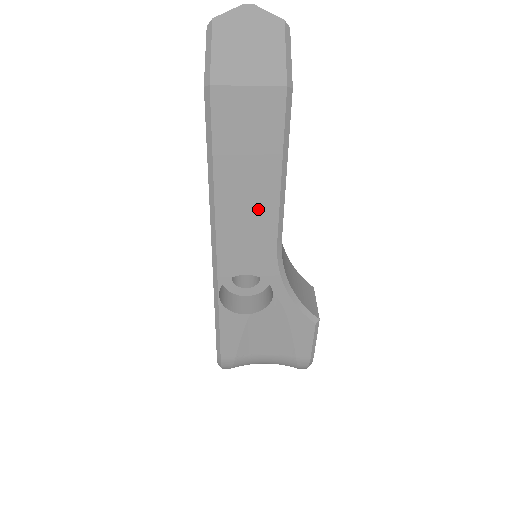
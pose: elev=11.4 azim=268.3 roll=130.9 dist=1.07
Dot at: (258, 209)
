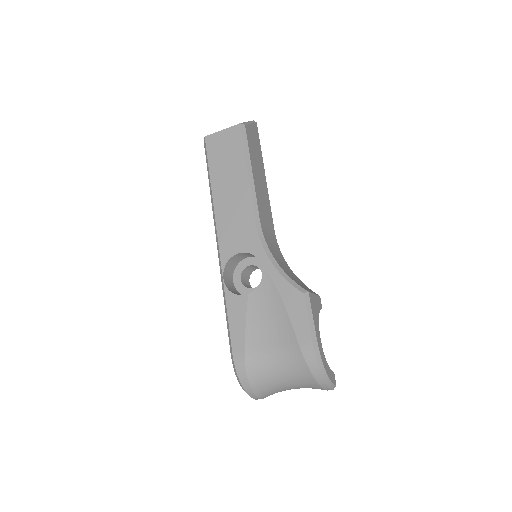
Dot at: (238, 198)
